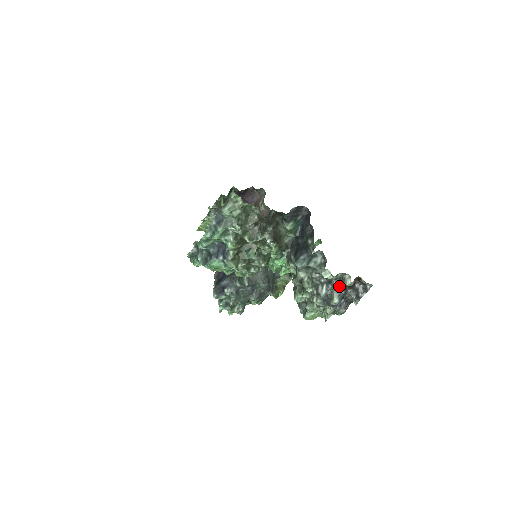
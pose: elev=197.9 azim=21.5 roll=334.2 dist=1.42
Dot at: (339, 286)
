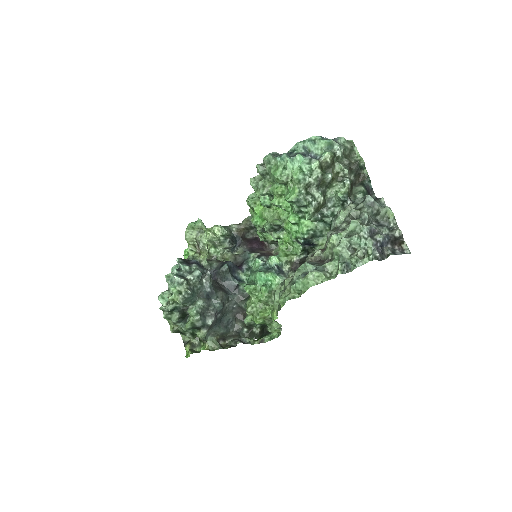
Dot at: (387, 232)
